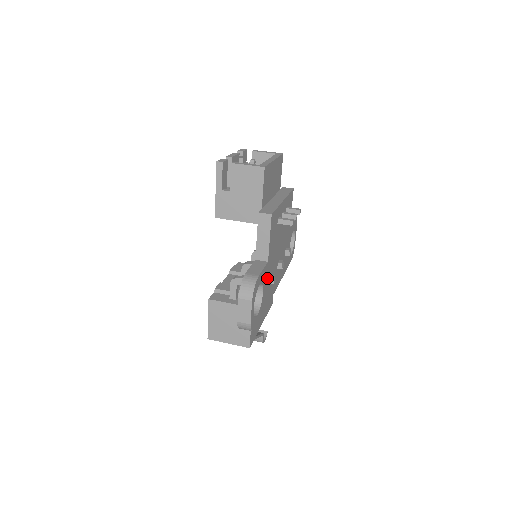
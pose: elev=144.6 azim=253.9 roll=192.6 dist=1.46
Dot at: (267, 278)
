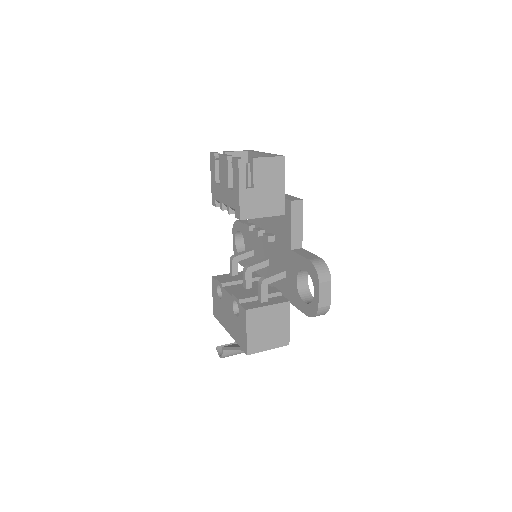
Dot at: occluded
